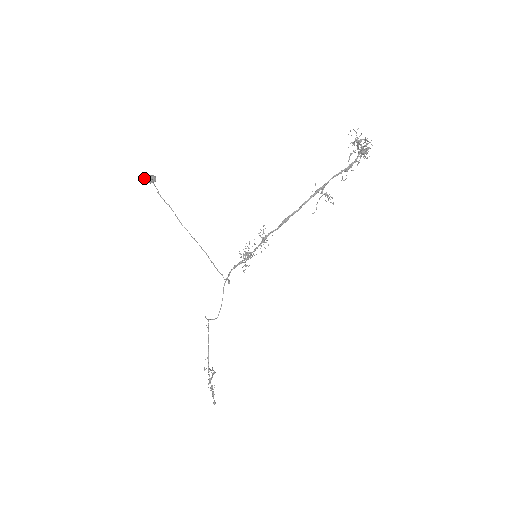
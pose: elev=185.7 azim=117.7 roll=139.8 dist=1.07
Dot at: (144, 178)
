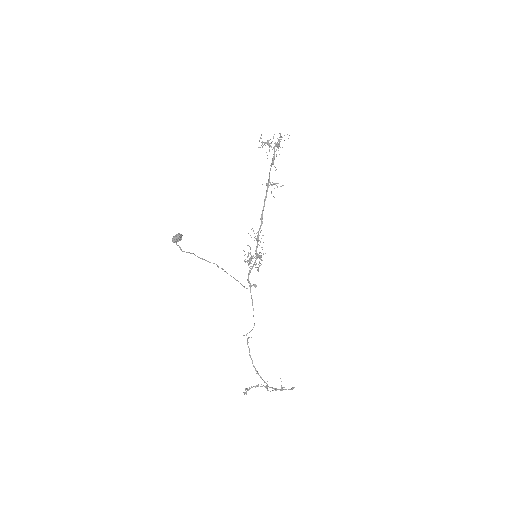
Dot at: (175, 239)
